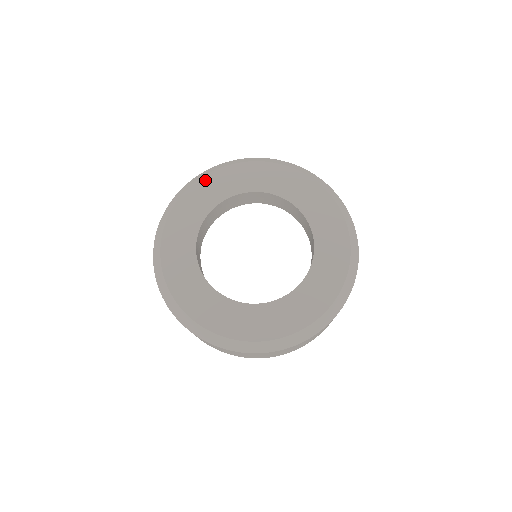
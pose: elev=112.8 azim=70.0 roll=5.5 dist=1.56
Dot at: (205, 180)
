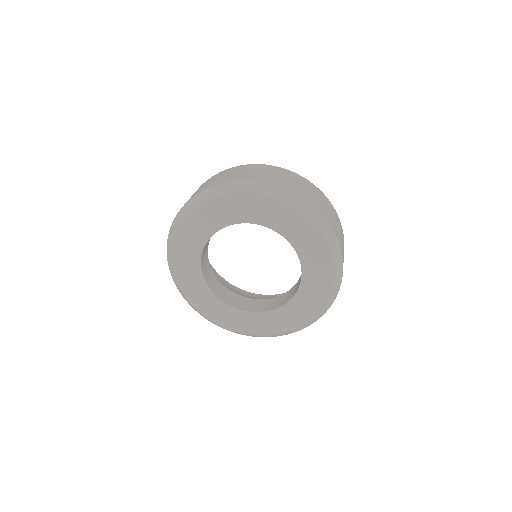
Dot at: (270, 200)
